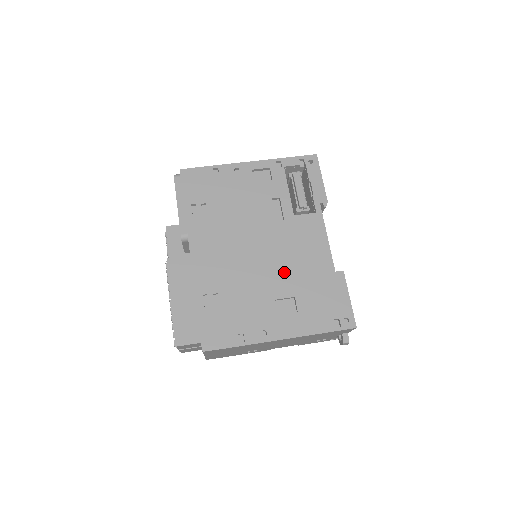
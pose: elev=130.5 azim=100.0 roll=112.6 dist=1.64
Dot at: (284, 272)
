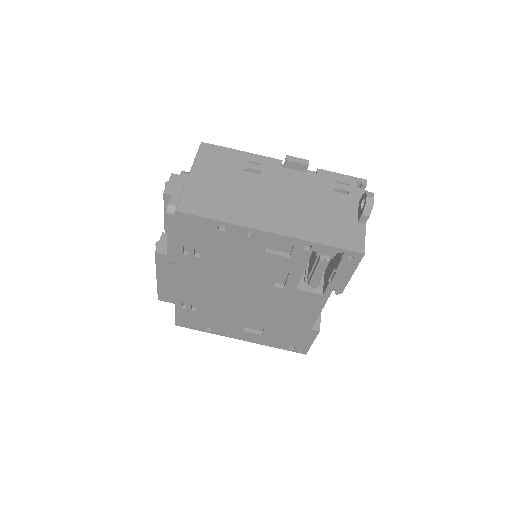
Dot at: (263, 315)
